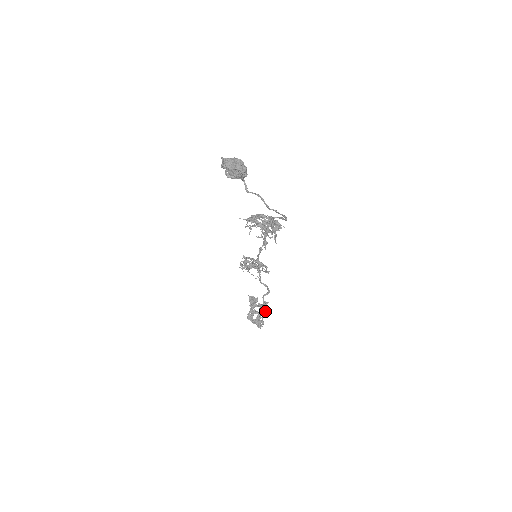
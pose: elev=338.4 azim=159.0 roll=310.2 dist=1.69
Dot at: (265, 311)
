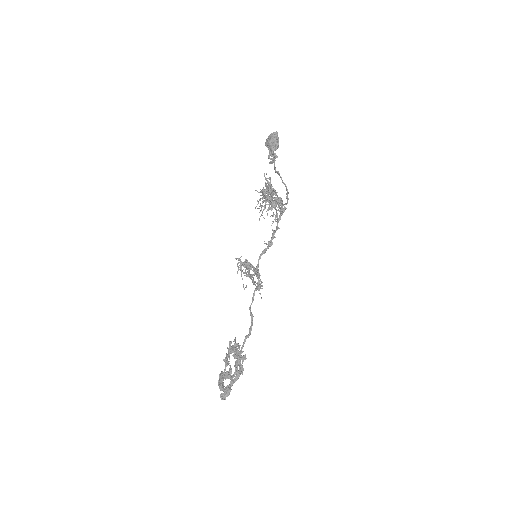
Dot at: (237, 366)
